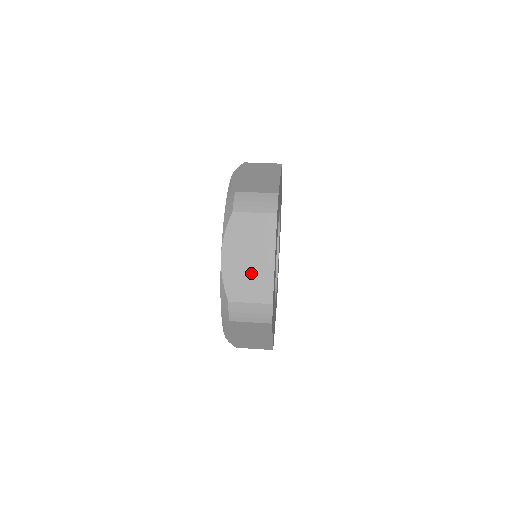
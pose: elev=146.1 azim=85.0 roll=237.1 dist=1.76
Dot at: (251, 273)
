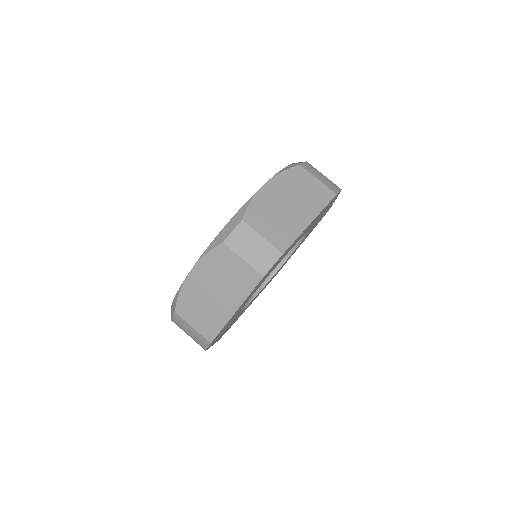
Dot at: occluded
